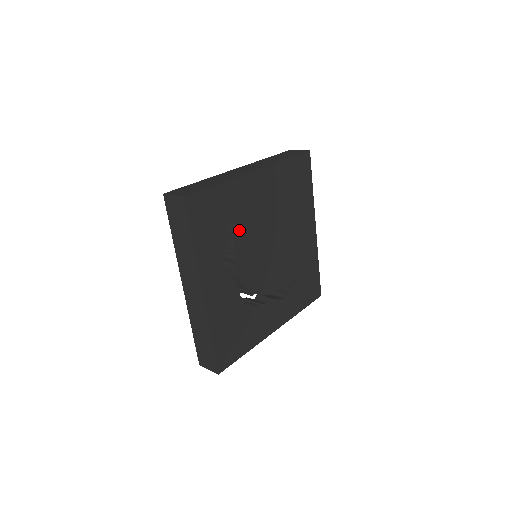
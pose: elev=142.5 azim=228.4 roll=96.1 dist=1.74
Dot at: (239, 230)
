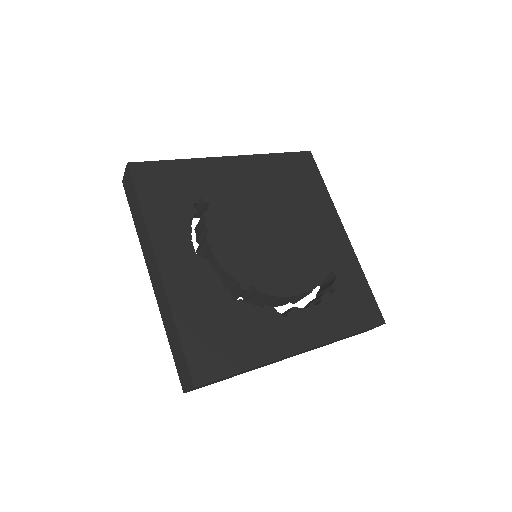
Dot at: (212, 209)
